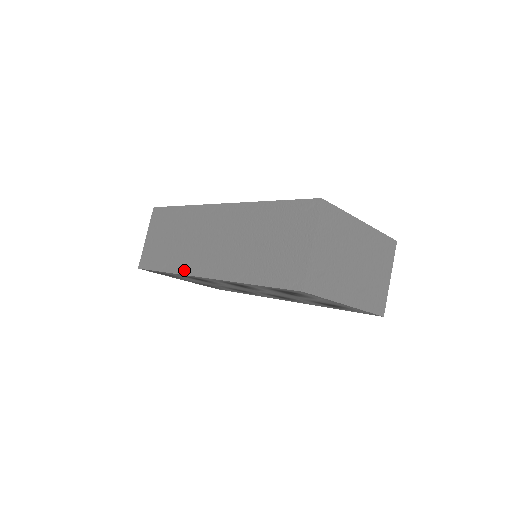
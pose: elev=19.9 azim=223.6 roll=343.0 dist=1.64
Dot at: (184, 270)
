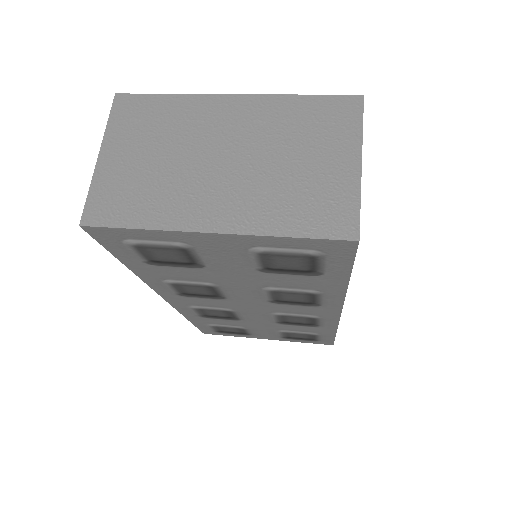
Dot at: occluded
